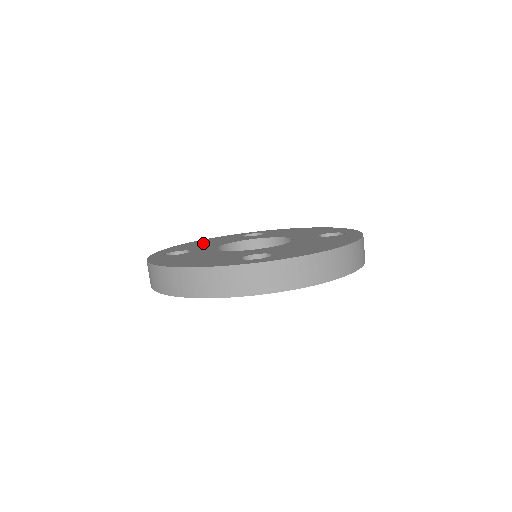
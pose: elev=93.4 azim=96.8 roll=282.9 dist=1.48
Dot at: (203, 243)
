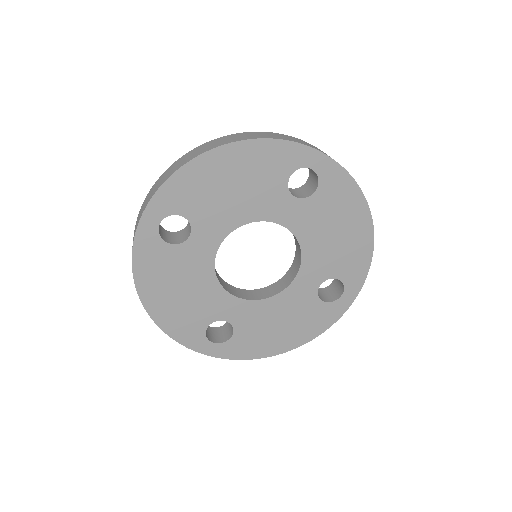
Dot at: (226, 186)
